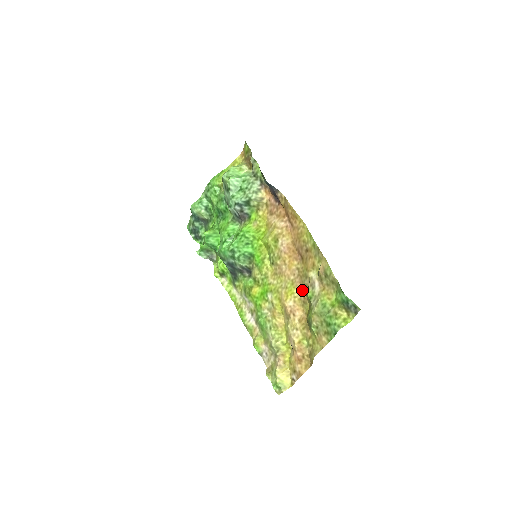
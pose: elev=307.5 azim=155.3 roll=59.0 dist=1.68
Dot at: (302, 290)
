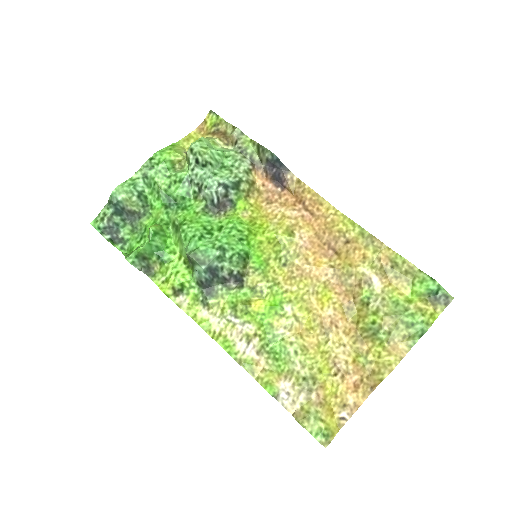
Dot at: (344, 293)
